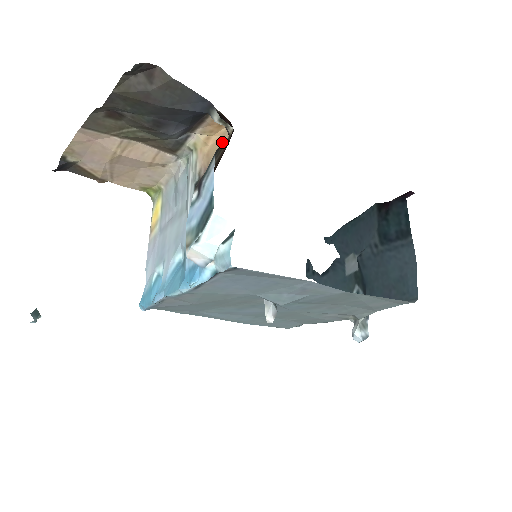
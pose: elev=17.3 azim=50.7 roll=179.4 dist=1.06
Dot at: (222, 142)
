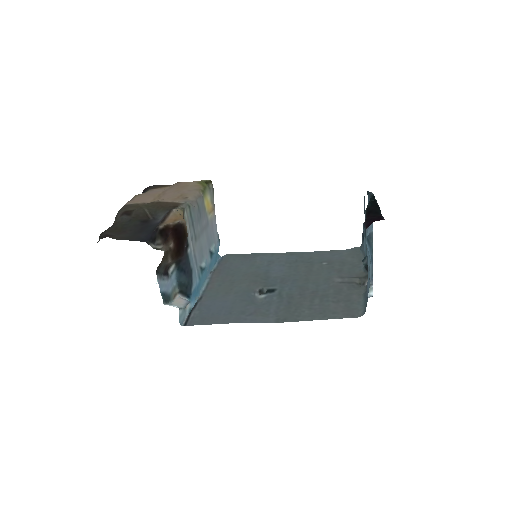
Dot at: (185, 223)
